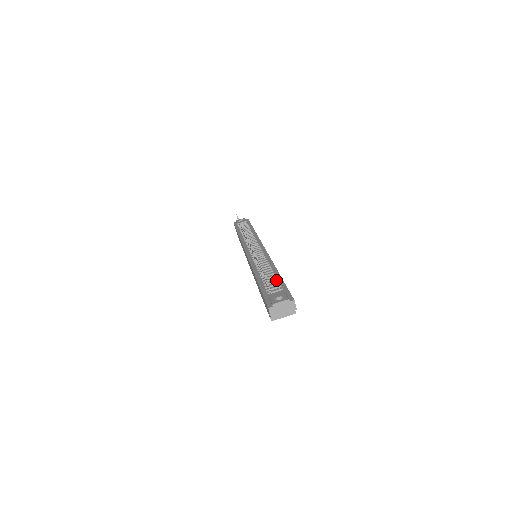
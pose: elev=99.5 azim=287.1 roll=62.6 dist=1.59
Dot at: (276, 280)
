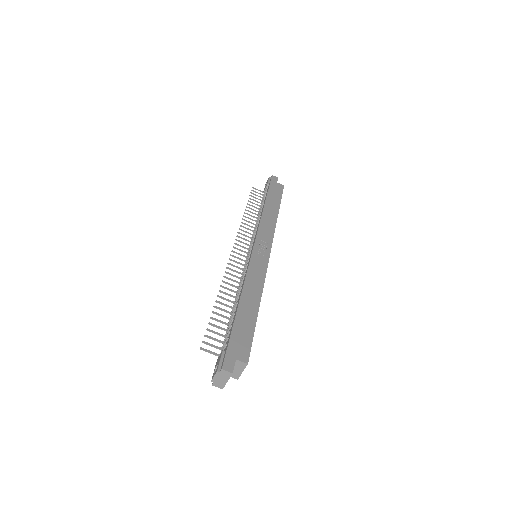
Dot at: occluded
